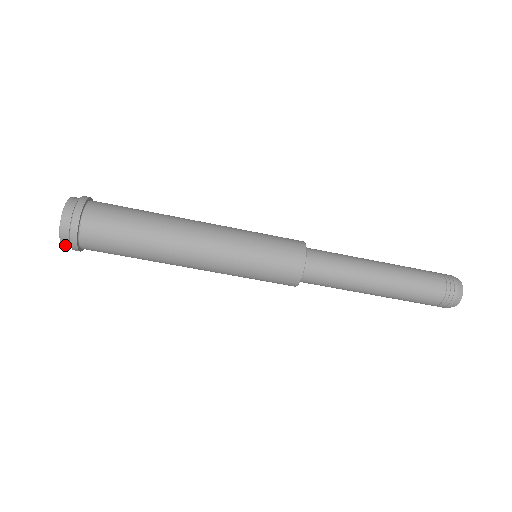
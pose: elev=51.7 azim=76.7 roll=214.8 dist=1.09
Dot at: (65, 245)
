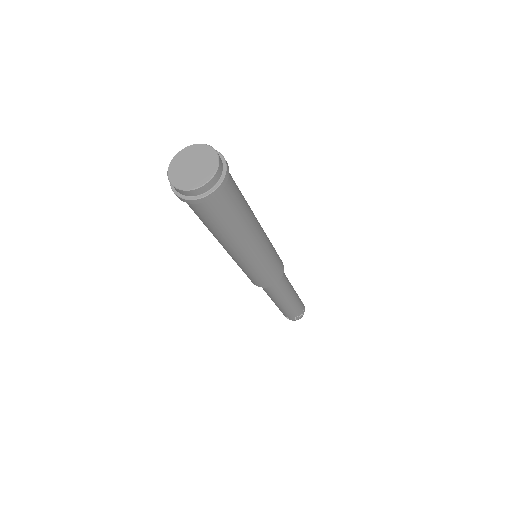
Dot at: (183, 192)
